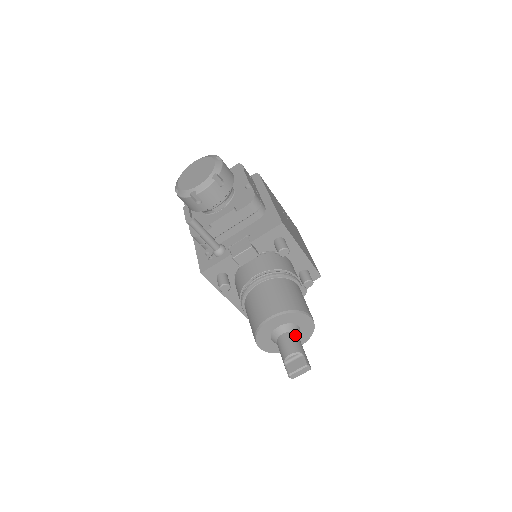
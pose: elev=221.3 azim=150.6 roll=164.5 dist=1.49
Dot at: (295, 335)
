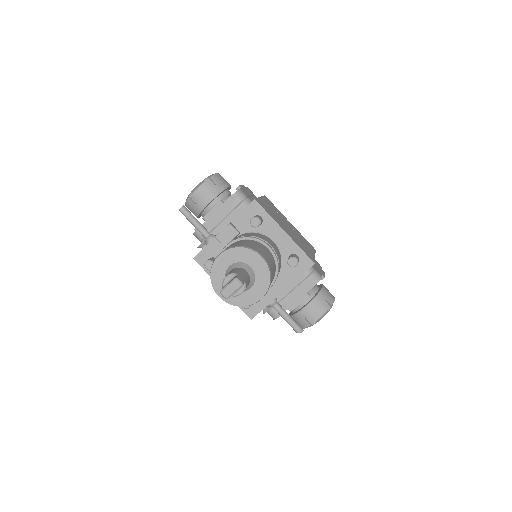
Dot at: (242, 269)
